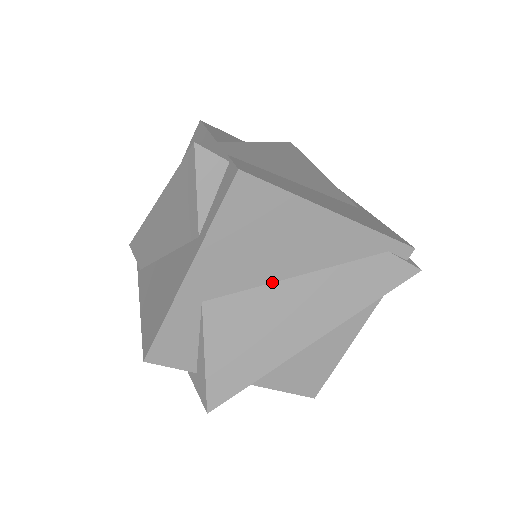
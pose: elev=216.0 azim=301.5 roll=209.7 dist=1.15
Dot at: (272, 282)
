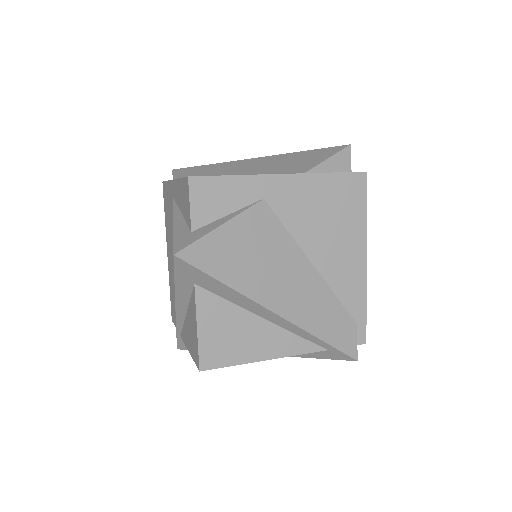
Dot at: (300, 247)
